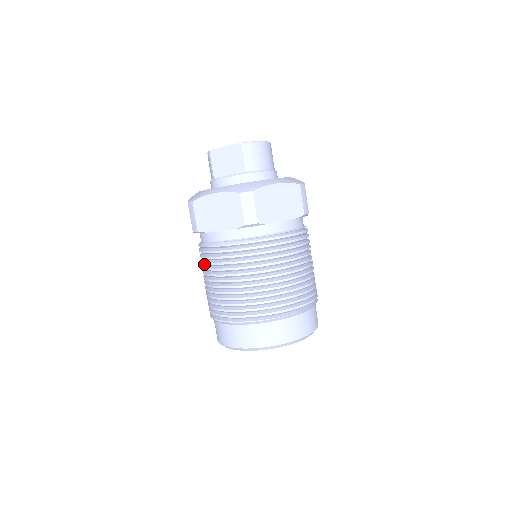
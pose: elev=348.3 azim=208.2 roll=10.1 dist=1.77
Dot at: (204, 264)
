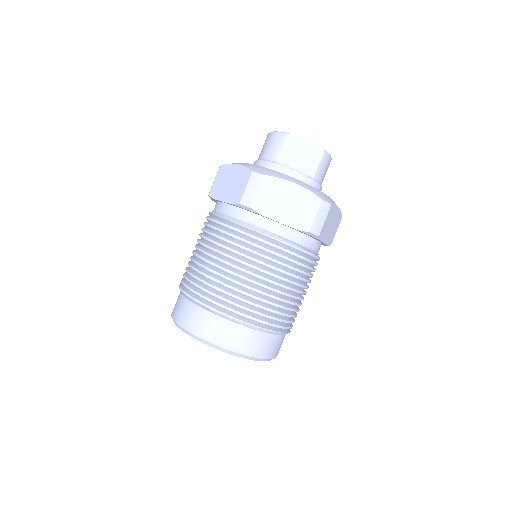
Dot at: (219, 240)
